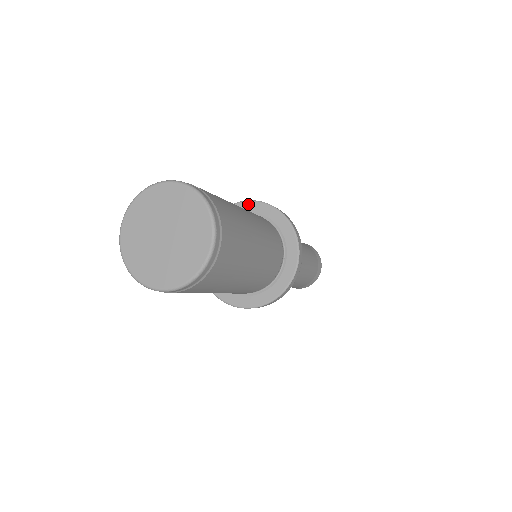
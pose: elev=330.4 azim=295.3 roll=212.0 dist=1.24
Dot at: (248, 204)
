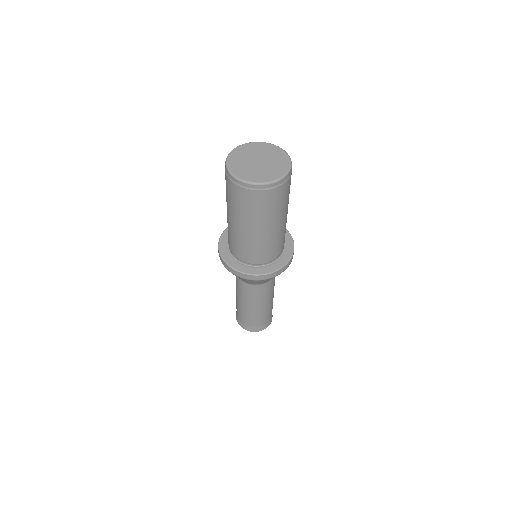
Dot at: occluded
